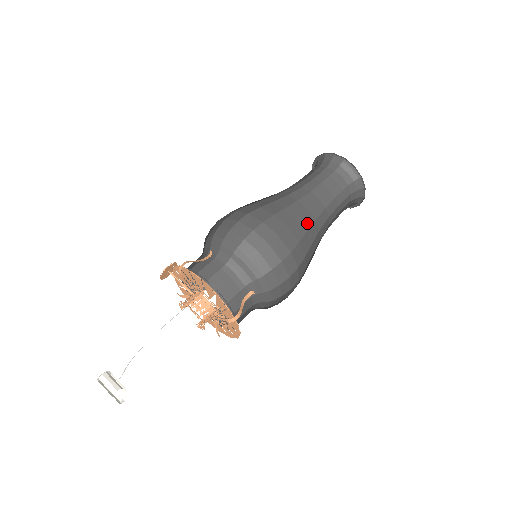
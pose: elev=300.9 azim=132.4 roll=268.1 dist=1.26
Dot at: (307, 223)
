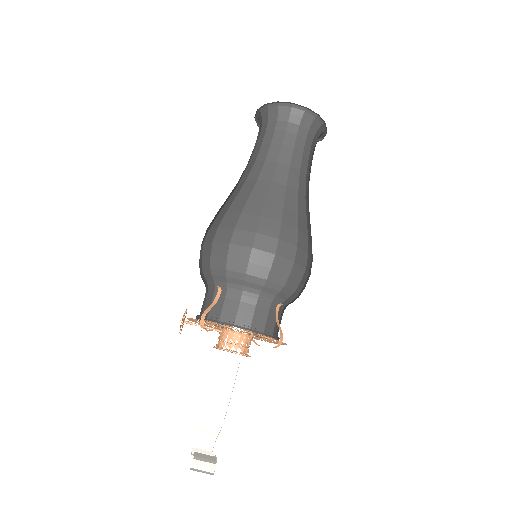
Dot at: (293, 202)
